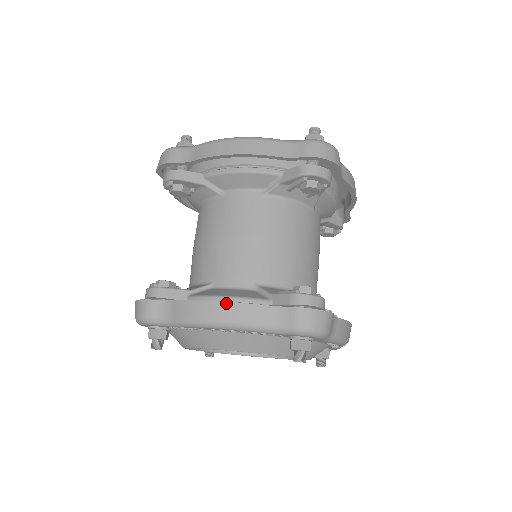
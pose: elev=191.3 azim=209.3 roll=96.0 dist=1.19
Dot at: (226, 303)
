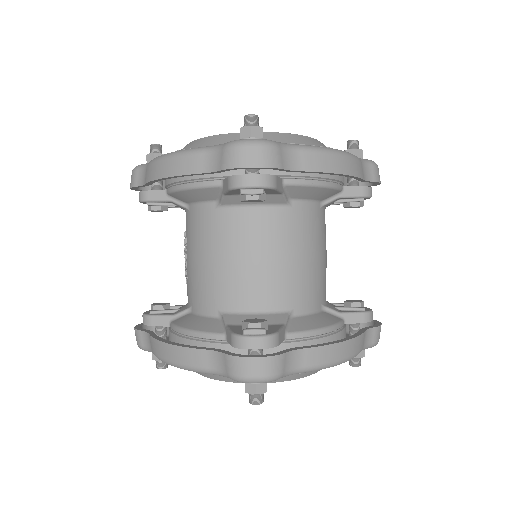
Dot at: (353, 340)
